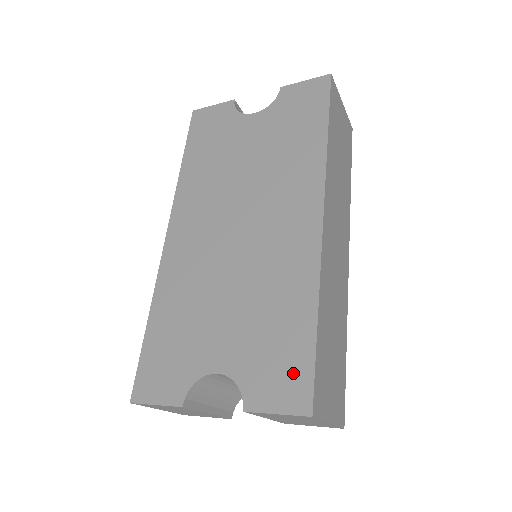
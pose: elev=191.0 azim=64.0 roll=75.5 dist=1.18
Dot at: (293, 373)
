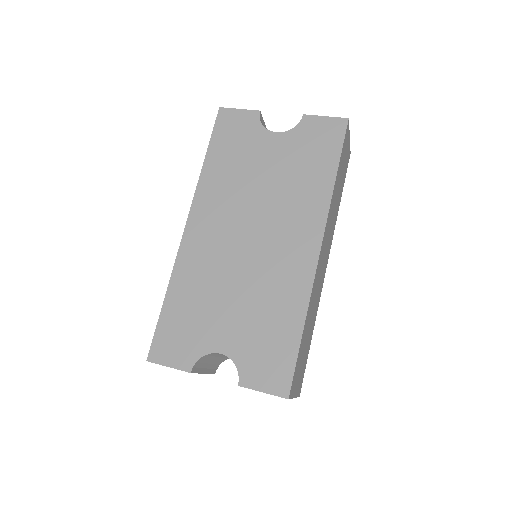
Dot at: (279, 366)
